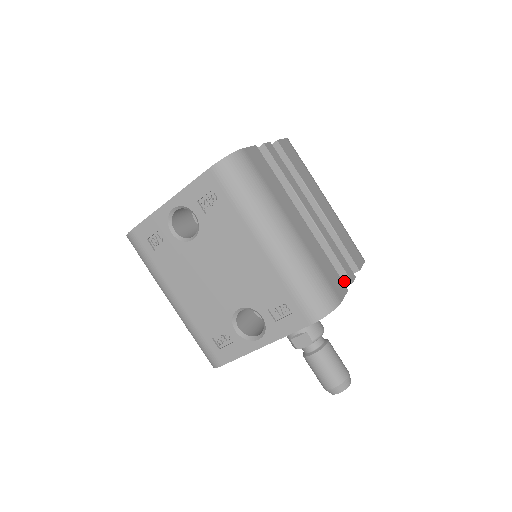
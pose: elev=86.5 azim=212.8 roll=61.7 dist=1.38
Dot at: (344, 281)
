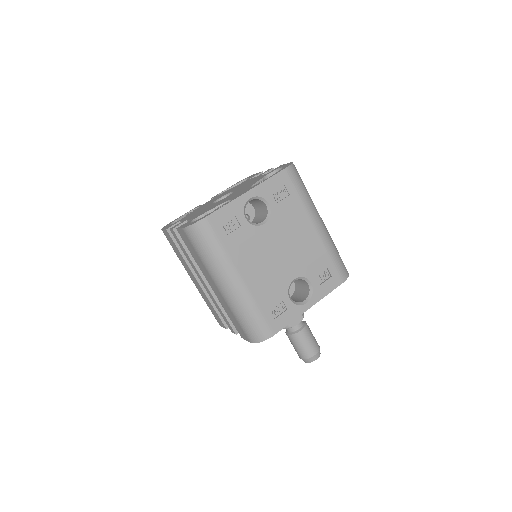
Dot at: occluded
